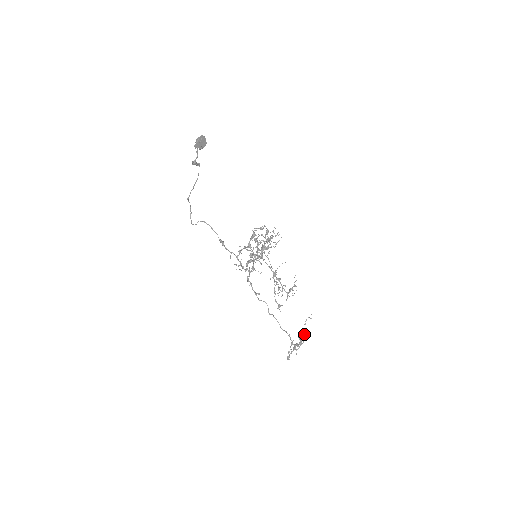
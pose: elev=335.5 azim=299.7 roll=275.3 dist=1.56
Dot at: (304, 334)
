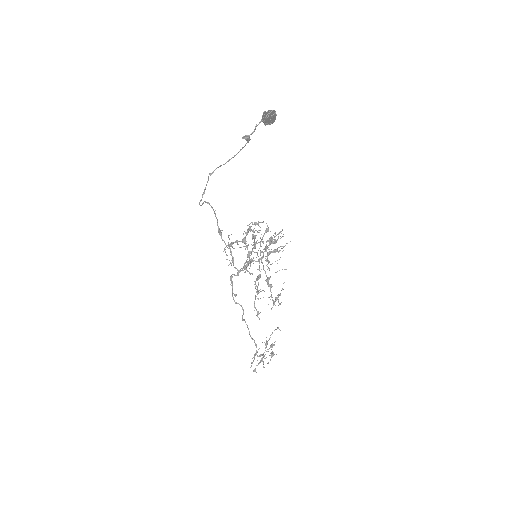
Dot at: (271, 345)
